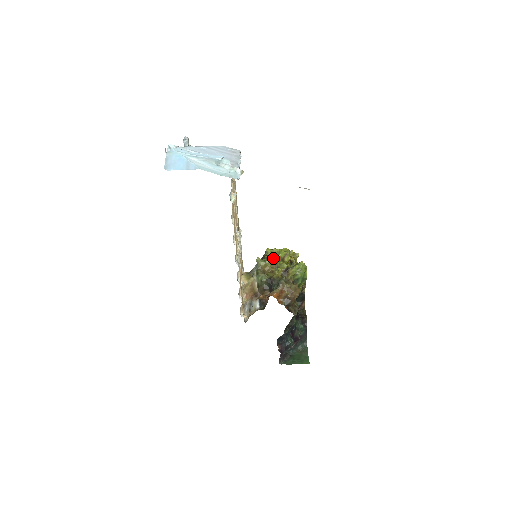
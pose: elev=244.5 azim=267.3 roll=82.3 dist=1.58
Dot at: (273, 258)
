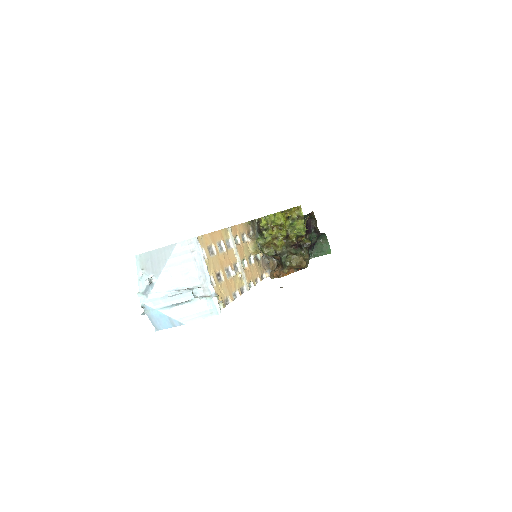
Dot at: (270, 235)
